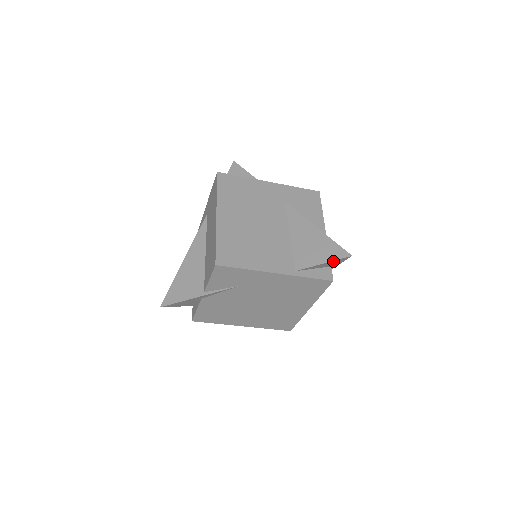
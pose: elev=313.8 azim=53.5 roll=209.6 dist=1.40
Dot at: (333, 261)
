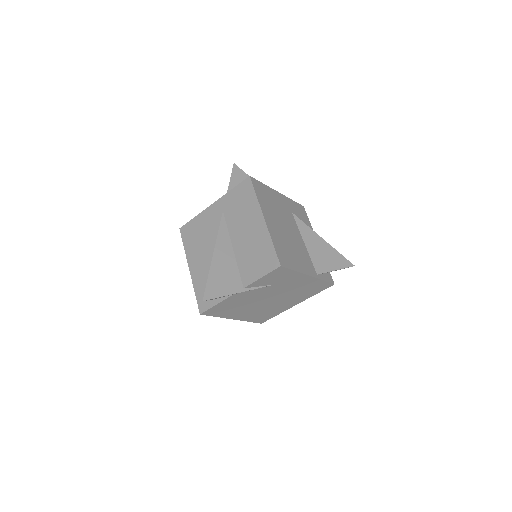
Dot at: occluded
